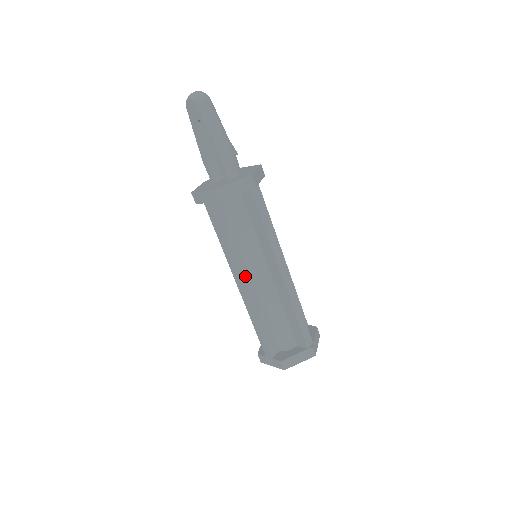
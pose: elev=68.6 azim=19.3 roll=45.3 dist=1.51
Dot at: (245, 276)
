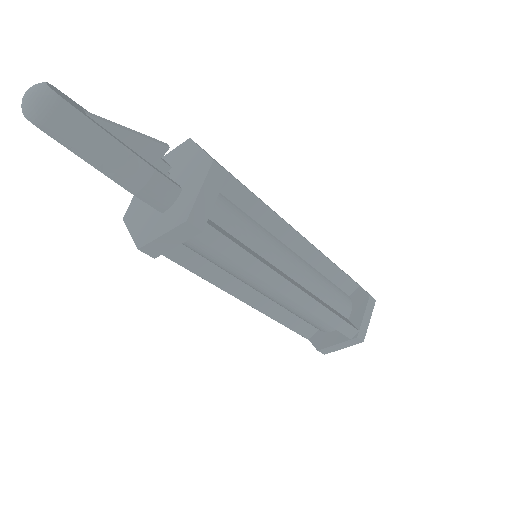
Dot at: (243, 291)
